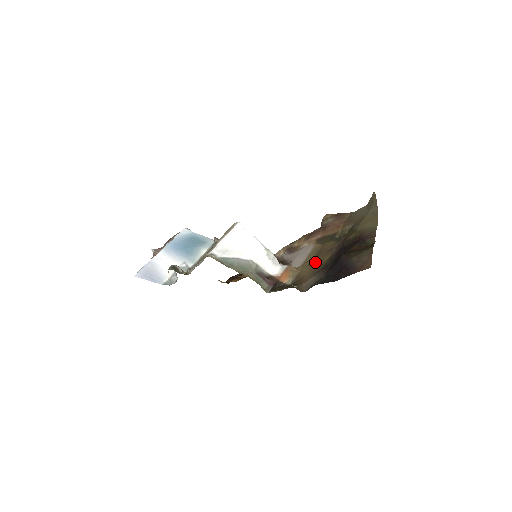
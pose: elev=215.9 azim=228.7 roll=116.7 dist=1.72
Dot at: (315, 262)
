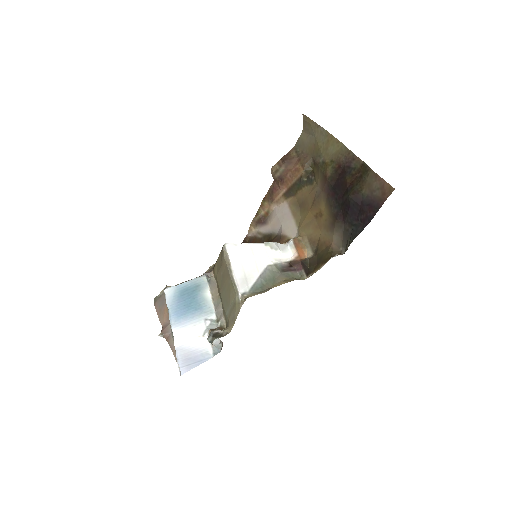
Dot at: (312, 217)
